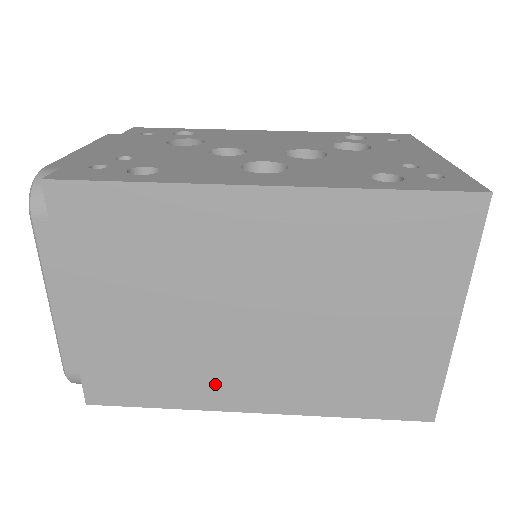
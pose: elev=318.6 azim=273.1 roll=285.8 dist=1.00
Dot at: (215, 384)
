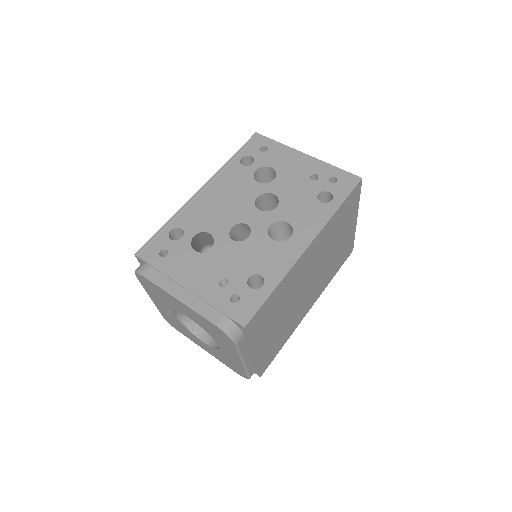
Dot at: (298, 317)
